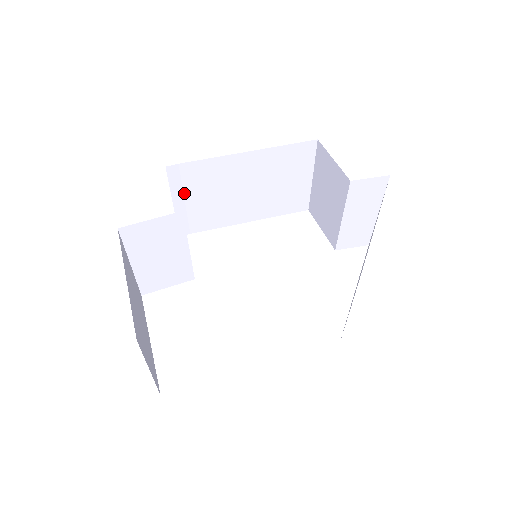
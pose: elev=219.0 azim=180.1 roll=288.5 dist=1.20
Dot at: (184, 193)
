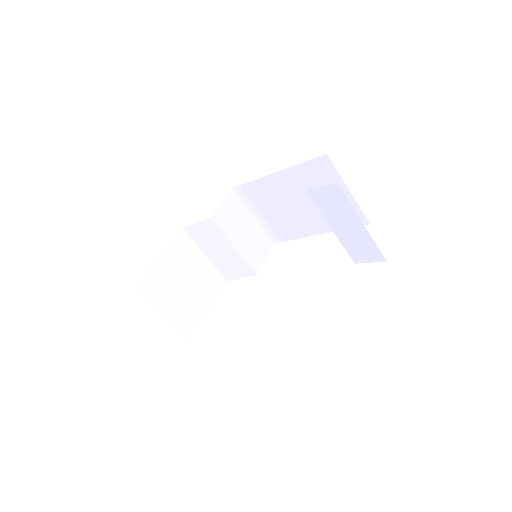
Dot at: (257, 208)
